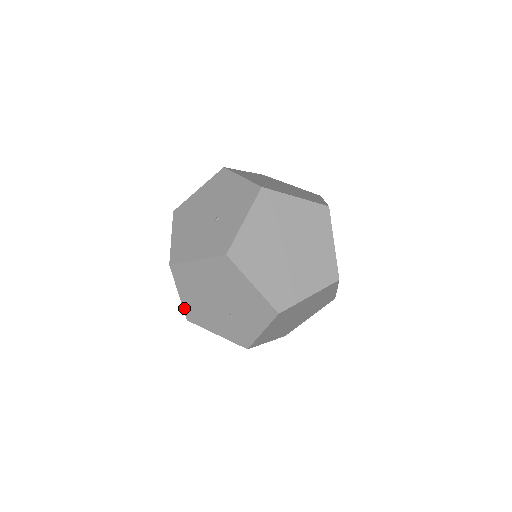
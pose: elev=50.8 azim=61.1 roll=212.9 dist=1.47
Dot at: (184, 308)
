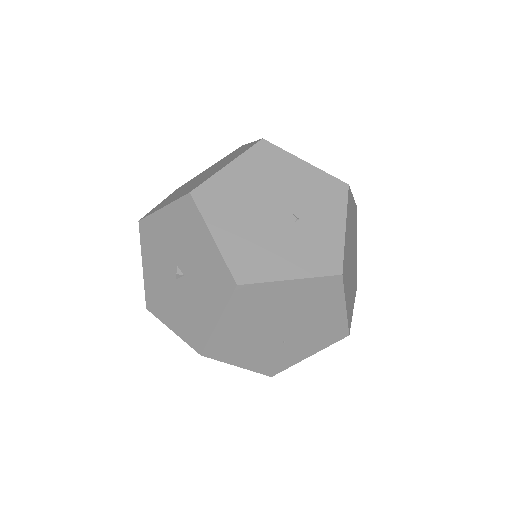
Dot at: (210, 340)
